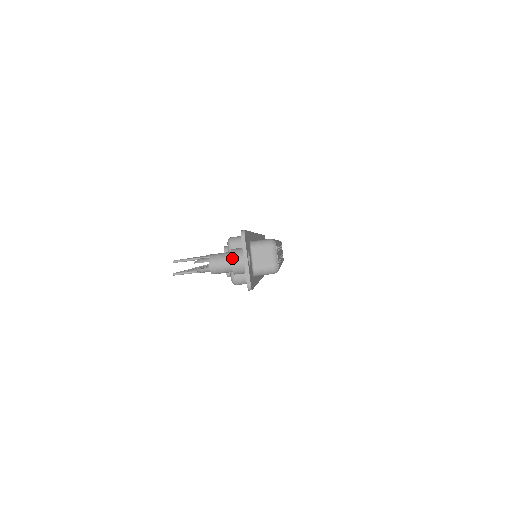
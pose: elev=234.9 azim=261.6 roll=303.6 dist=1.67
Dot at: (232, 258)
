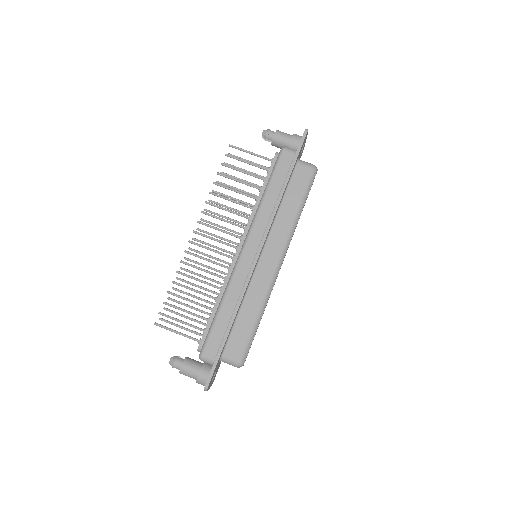
Dot at: occluded
